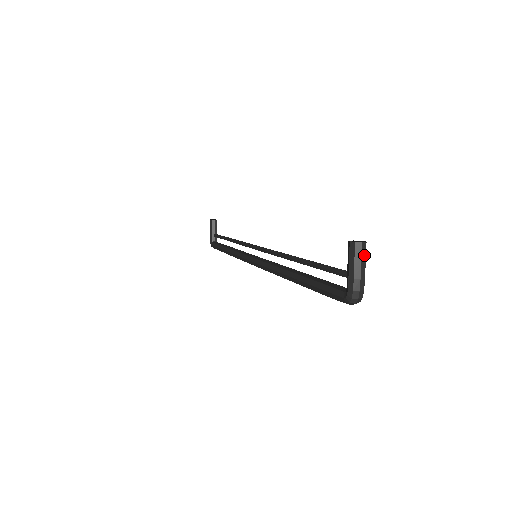
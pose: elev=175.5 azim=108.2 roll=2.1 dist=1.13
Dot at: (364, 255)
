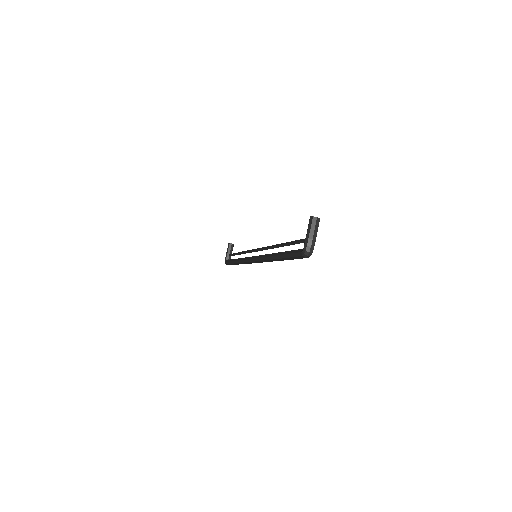
Dot at: (317, 226)
